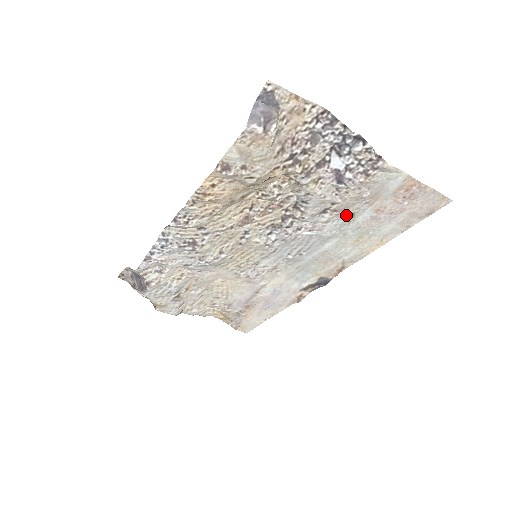
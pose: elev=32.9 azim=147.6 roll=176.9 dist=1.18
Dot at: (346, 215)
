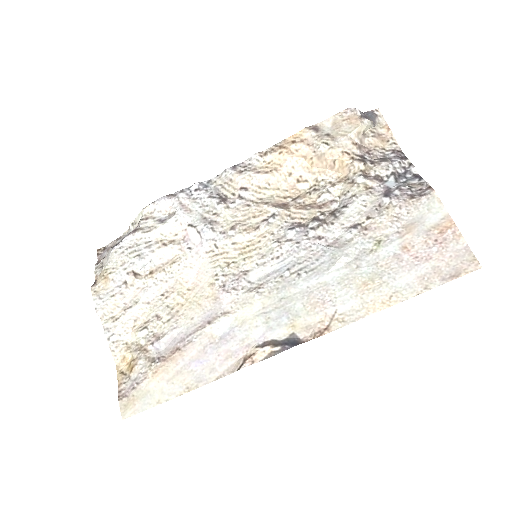
Dot at: (372, 240)
